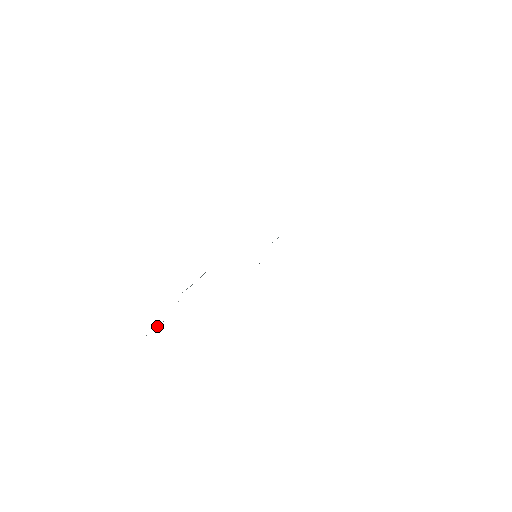
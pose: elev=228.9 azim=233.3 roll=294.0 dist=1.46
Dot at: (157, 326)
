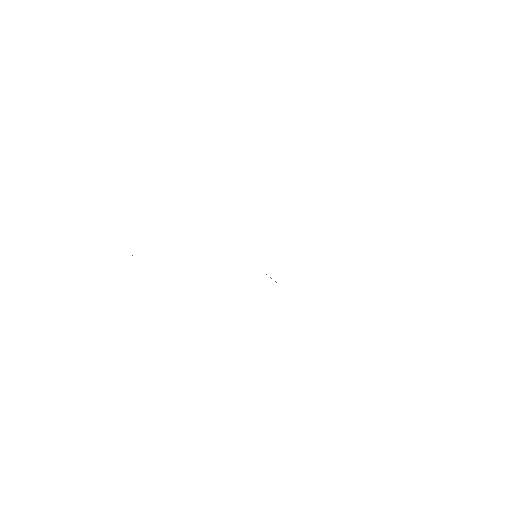
Dot at: occluded
